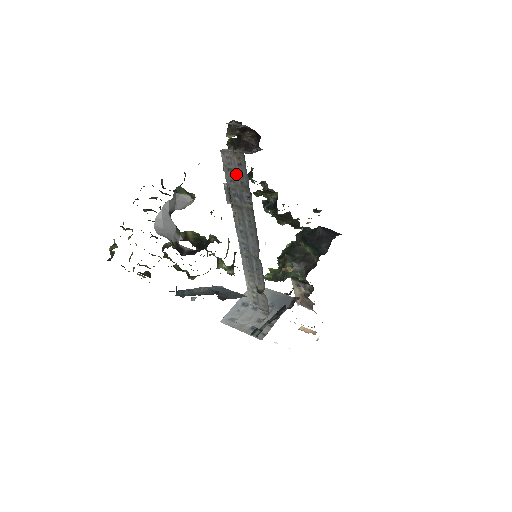
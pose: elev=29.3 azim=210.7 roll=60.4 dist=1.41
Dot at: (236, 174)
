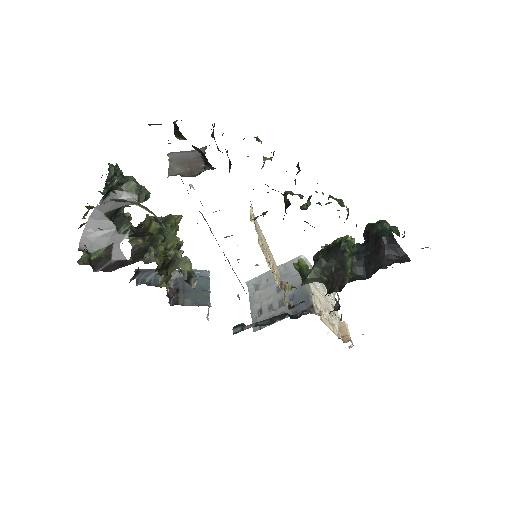
Dot at: occluded
